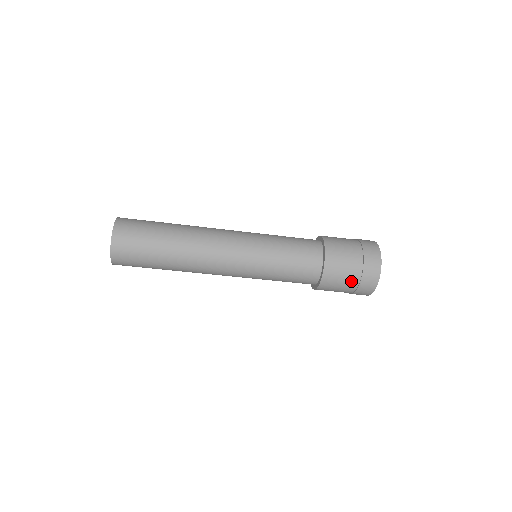
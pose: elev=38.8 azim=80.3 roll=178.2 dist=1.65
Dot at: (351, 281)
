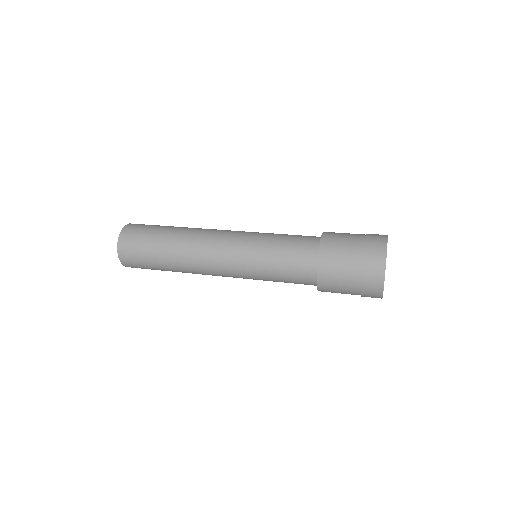
Dot at: (351, 285)
